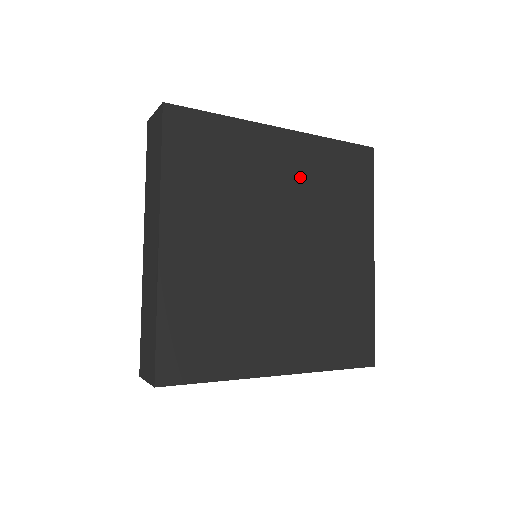
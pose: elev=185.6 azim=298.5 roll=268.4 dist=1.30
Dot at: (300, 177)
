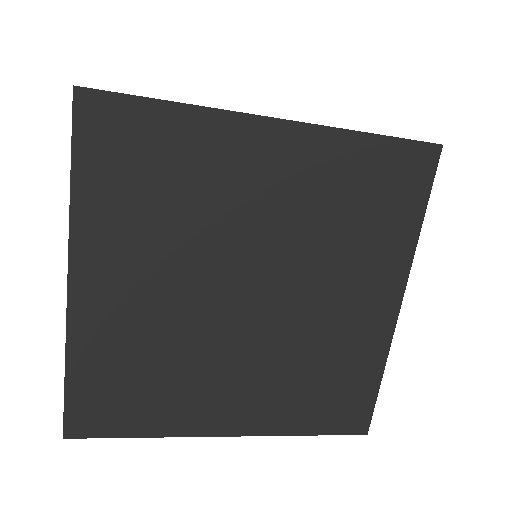
Dot at: (297, 195)
